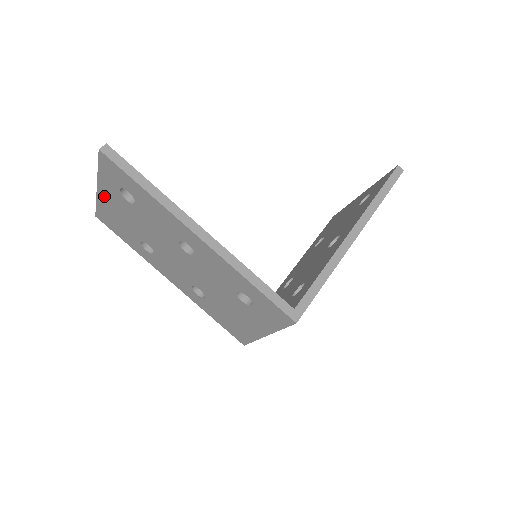
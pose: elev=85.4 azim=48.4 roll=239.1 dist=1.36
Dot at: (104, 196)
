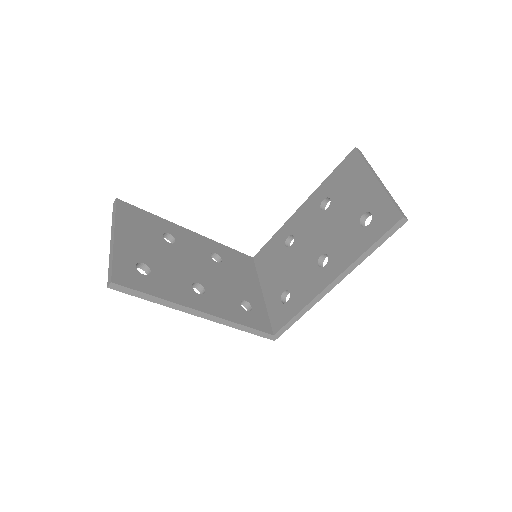
Dot at: occluded
